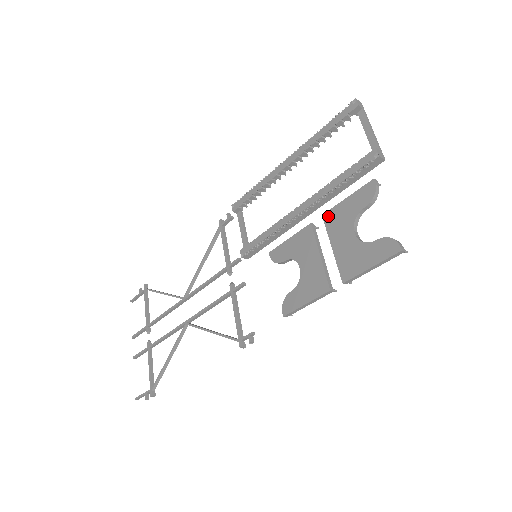
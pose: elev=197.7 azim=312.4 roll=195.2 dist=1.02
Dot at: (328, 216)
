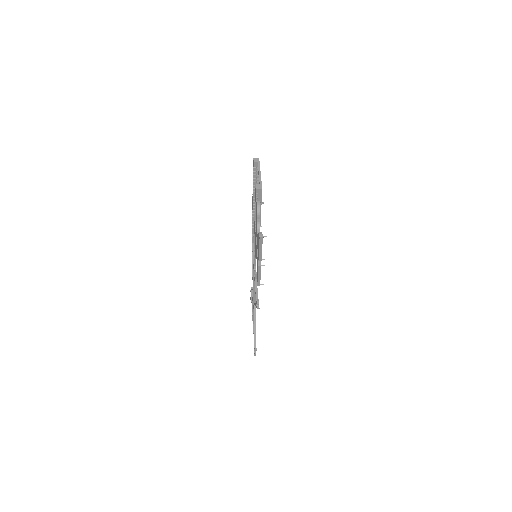
Dot at: occluded
